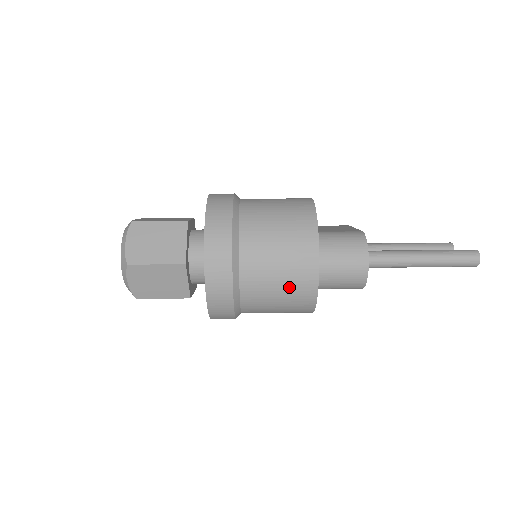
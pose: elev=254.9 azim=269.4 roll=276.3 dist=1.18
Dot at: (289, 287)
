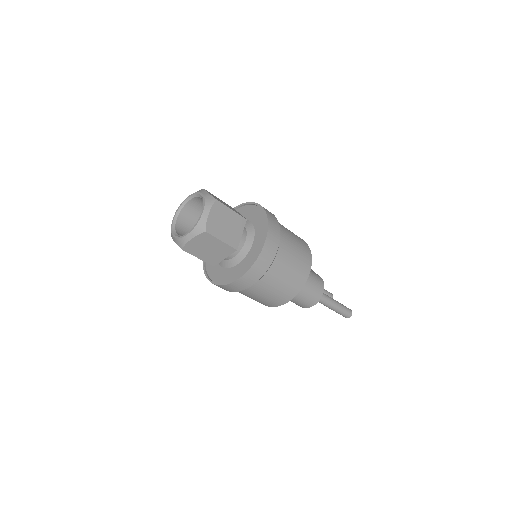
Dot at: (280, 293)
